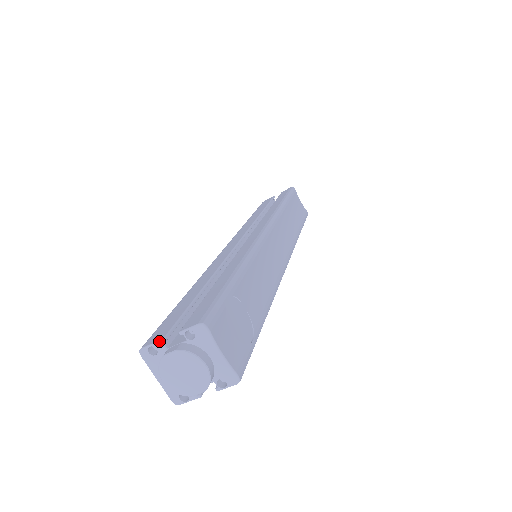
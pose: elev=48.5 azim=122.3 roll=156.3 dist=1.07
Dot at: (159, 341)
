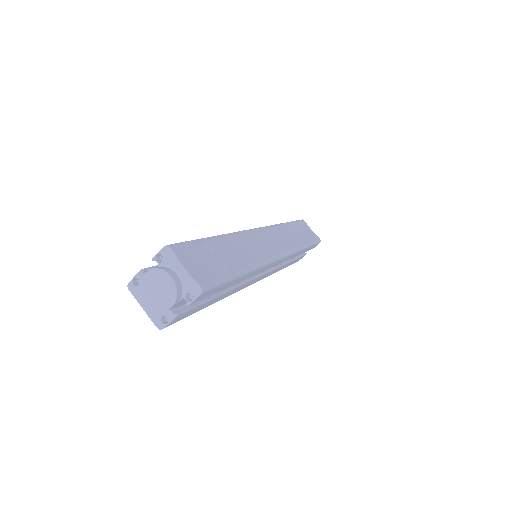
Dot at: (139, 271)
